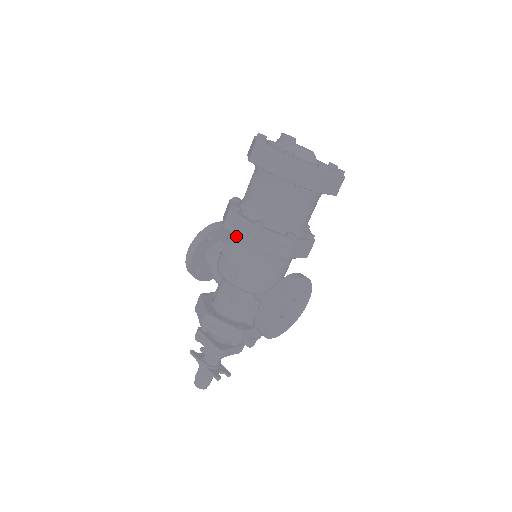
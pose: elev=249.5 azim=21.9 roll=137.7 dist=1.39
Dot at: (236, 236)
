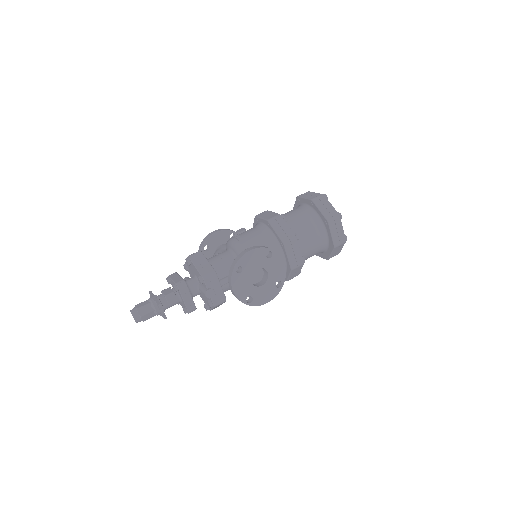
Dot at: (262, 218)
